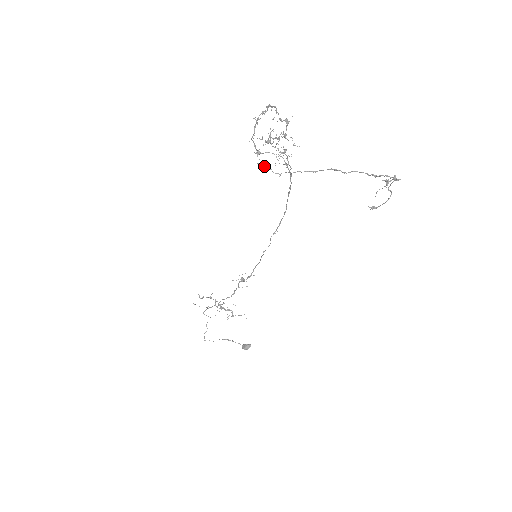
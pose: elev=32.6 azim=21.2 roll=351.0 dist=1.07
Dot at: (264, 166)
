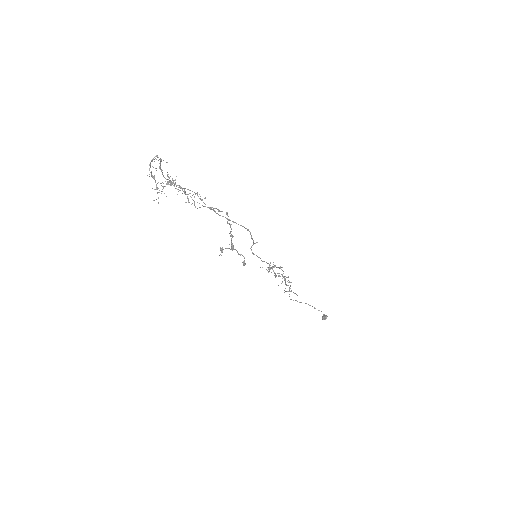
Dot at: (188, 199)
